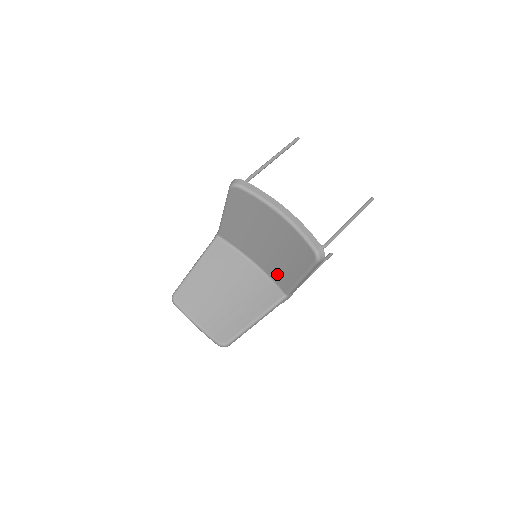
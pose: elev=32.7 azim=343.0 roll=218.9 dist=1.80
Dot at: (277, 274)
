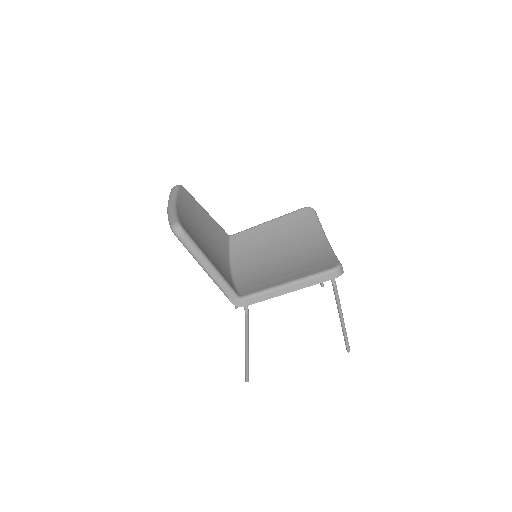
Dot at: (253, 282)
